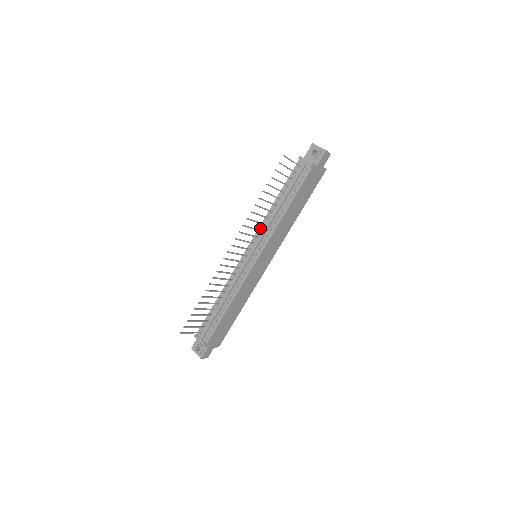
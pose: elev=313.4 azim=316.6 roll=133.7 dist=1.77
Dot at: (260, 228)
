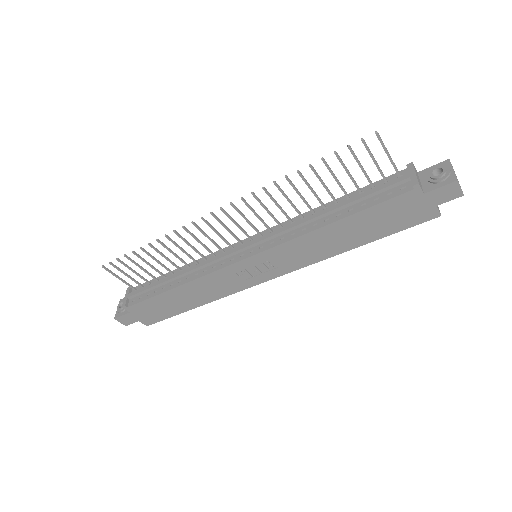
Dot at: (285, 223)
